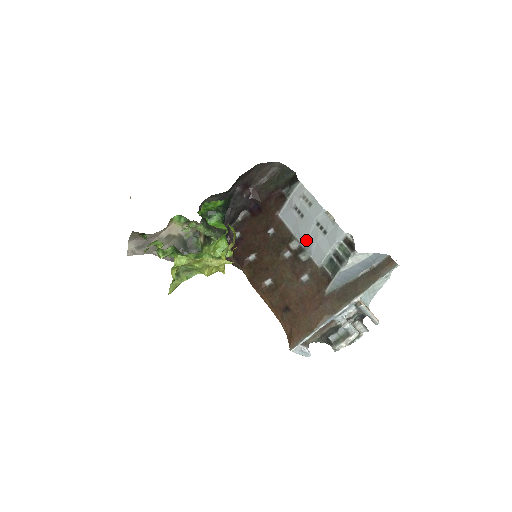
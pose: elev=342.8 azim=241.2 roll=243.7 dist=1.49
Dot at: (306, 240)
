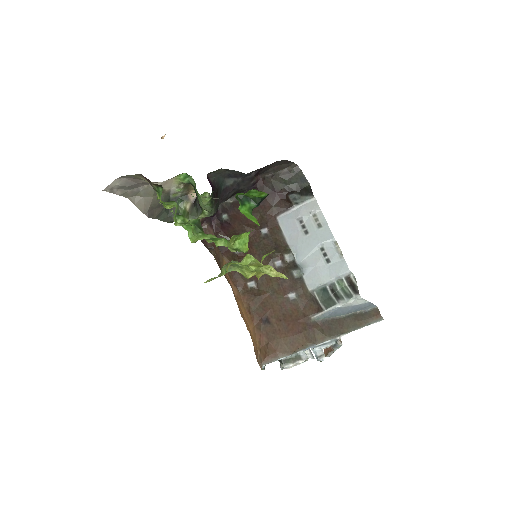
Dot at: (303, 258)
